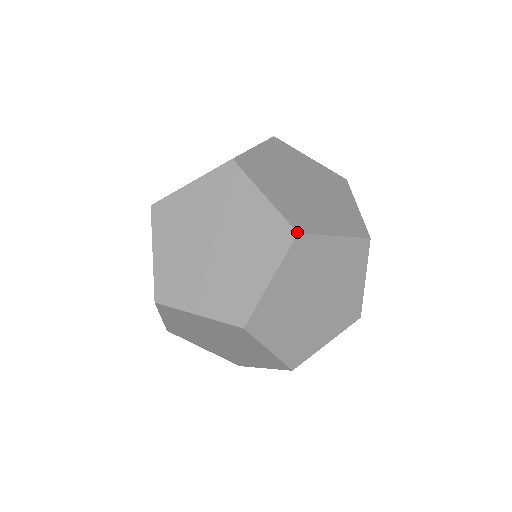
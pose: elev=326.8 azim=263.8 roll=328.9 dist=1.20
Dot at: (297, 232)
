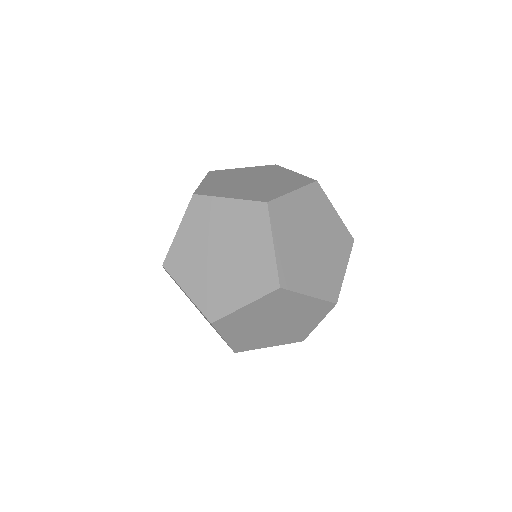
Dot at: (193, 194)
